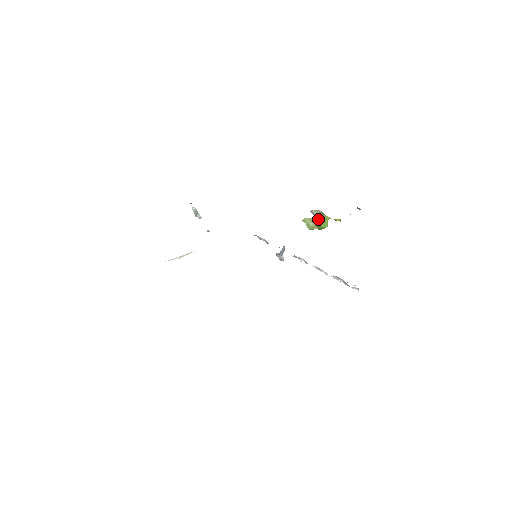
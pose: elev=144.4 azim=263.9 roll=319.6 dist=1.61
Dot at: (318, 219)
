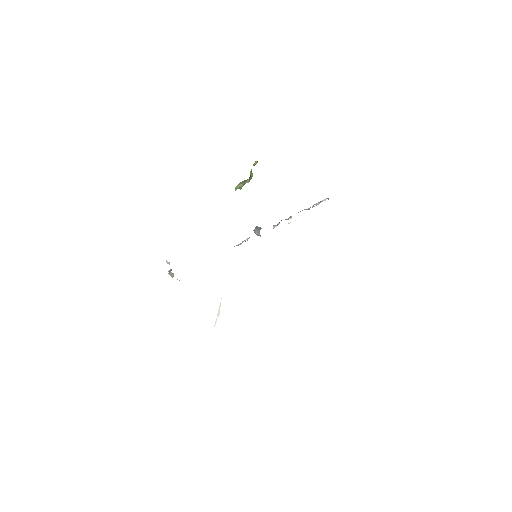
Dot at: occluded
